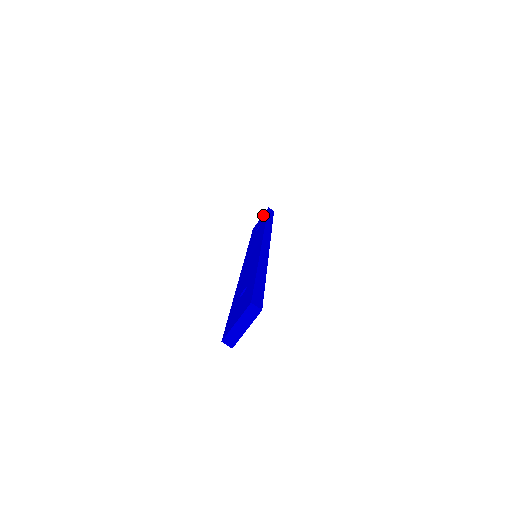
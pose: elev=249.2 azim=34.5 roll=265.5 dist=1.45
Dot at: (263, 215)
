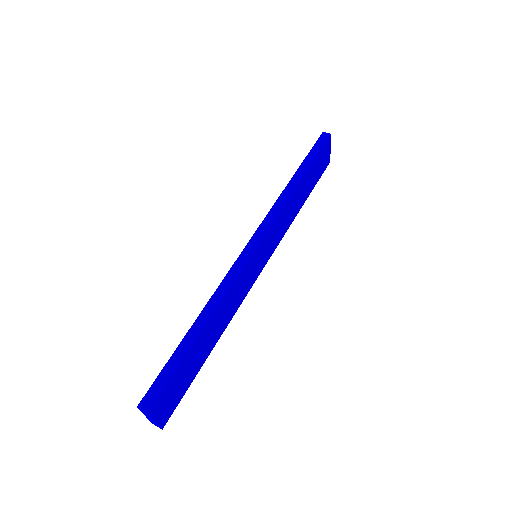
Dot at: occluded
